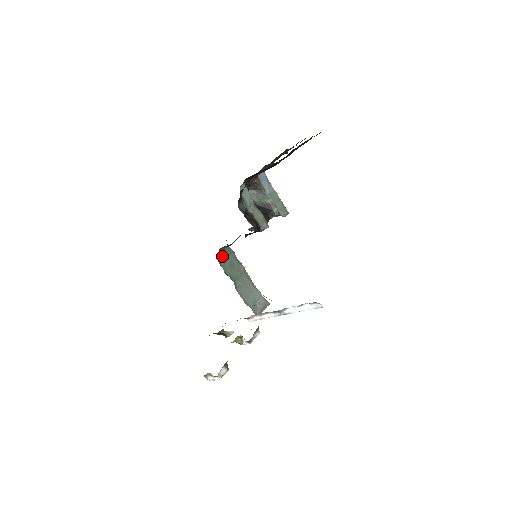
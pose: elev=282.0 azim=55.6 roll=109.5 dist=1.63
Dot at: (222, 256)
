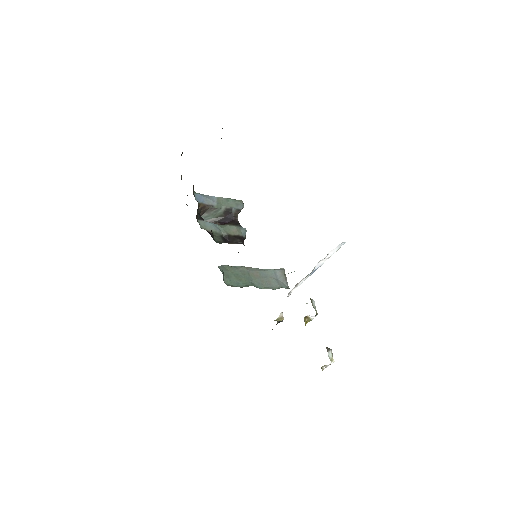
Dot at: (225, 279)
